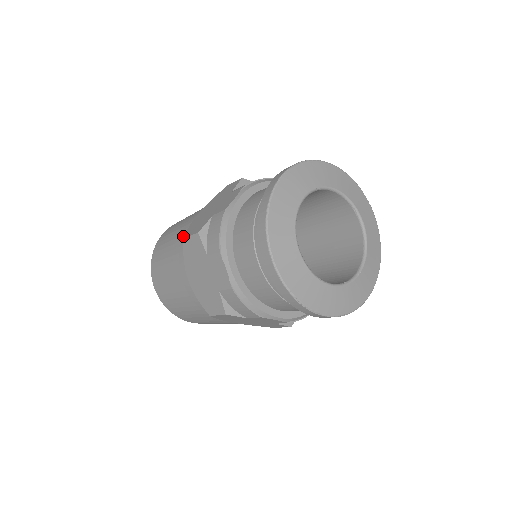
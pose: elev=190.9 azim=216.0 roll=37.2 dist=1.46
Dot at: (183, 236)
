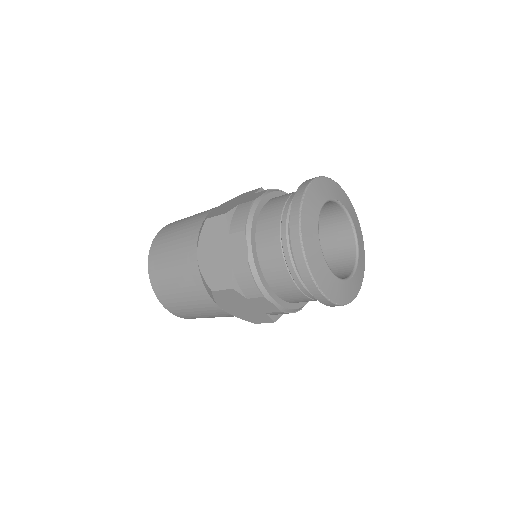
Dot at: (199, 222)
